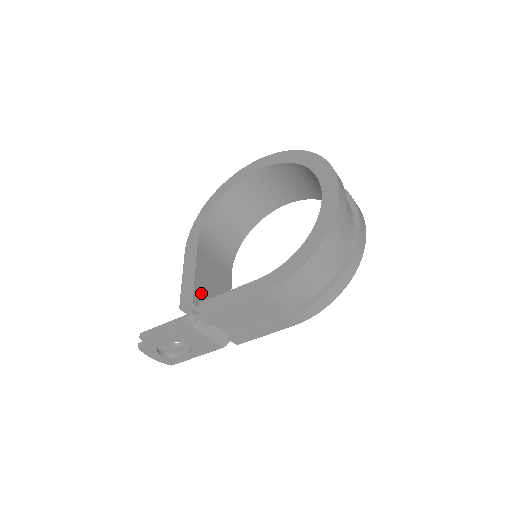
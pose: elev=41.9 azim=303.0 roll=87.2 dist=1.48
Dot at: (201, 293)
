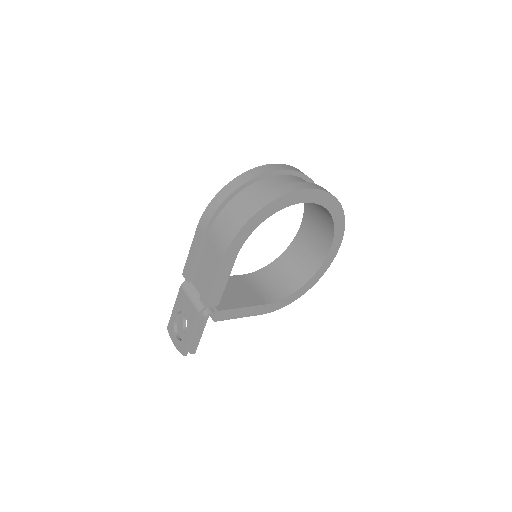
Dot at: occluded
